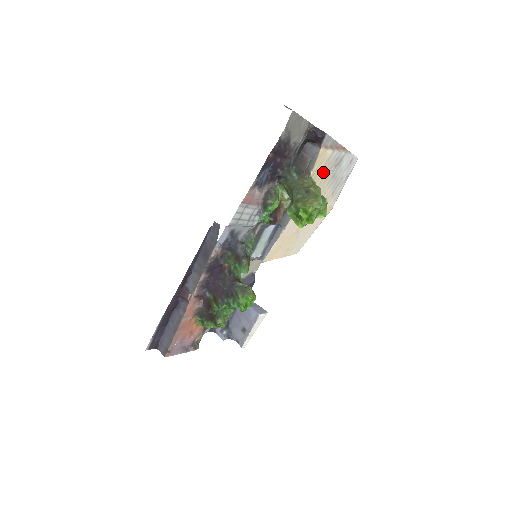
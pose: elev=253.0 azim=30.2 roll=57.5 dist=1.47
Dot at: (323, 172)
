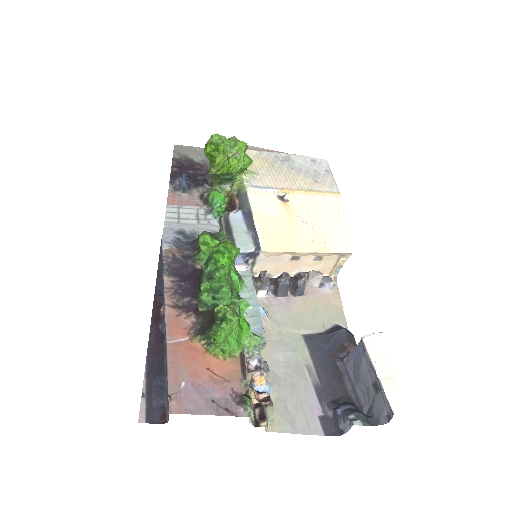
Dot at: (262, 164)
